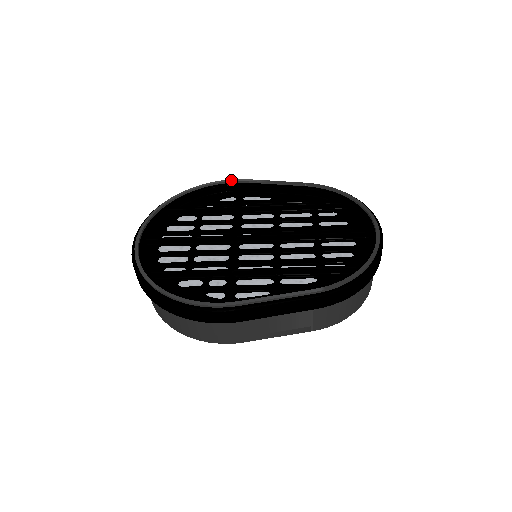
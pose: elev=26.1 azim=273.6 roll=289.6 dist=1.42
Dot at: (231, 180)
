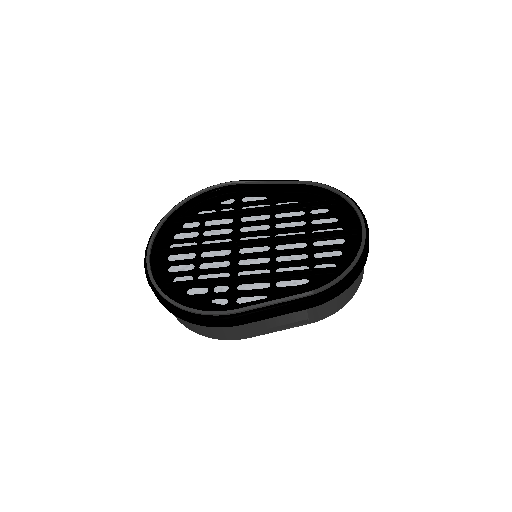
Dot at: (229, 183)
